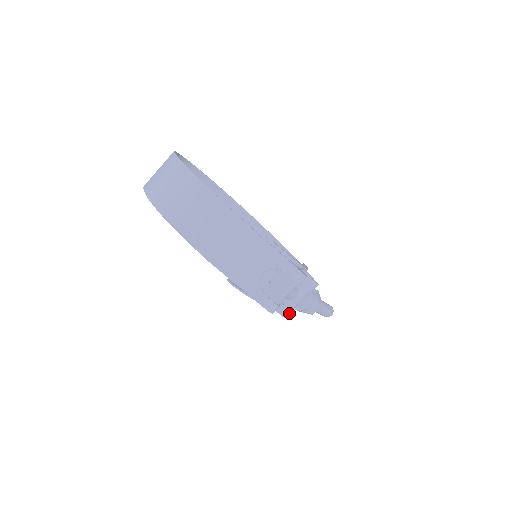
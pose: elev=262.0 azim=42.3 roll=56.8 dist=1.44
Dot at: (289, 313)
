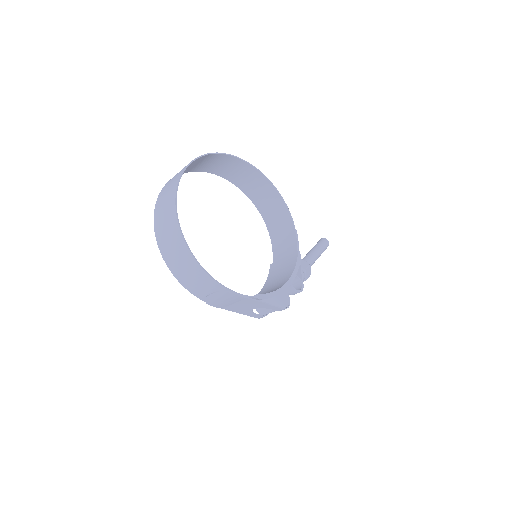
Dot at: occluded
